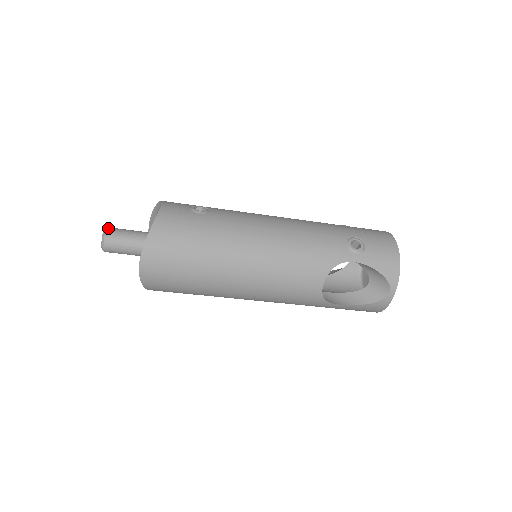
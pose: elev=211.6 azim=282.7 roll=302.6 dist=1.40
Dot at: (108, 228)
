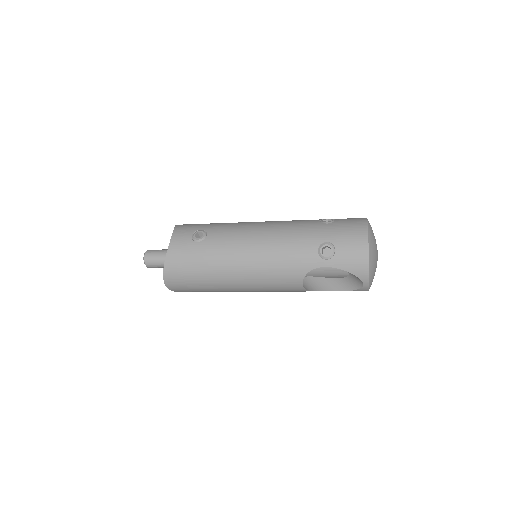
Dot at: (146, 253)
